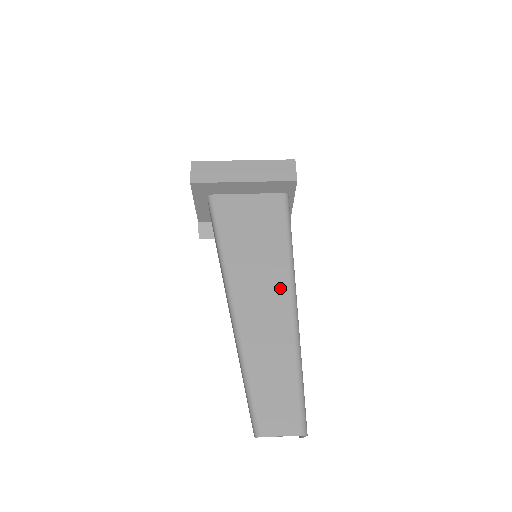
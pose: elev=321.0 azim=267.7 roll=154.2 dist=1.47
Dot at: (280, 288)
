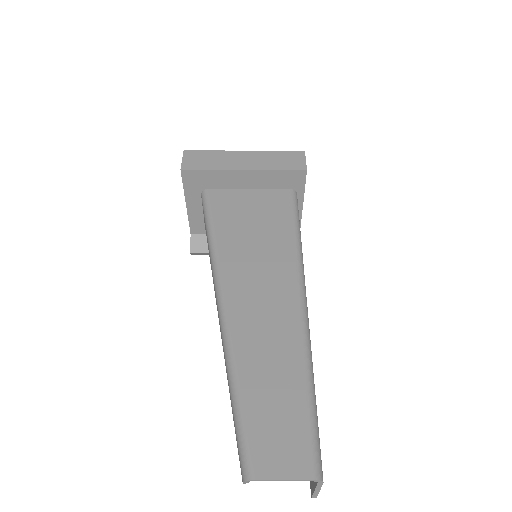
Dot at: (285, 286)
